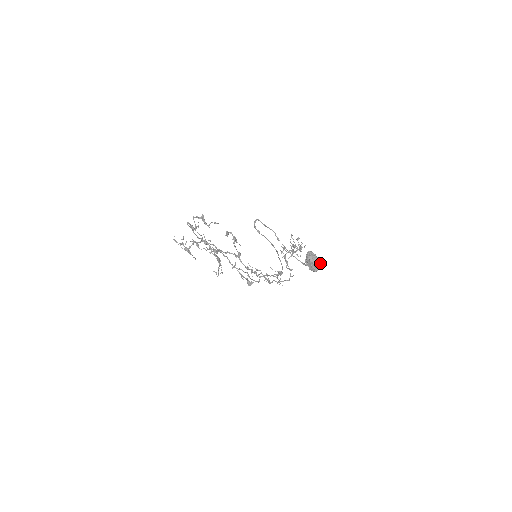
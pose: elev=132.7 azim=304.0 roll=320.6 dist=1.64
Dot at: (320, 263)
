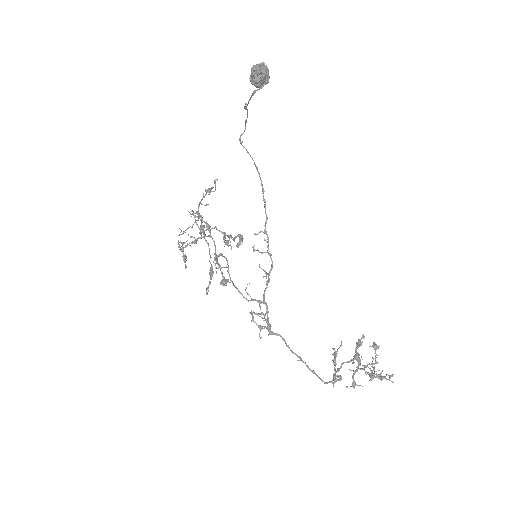
Dot at: (268, 72)
